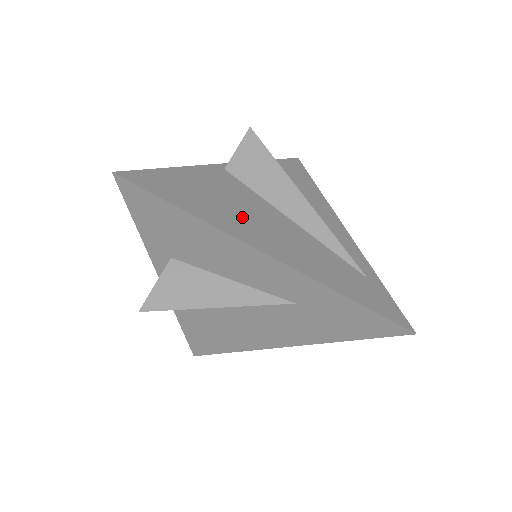
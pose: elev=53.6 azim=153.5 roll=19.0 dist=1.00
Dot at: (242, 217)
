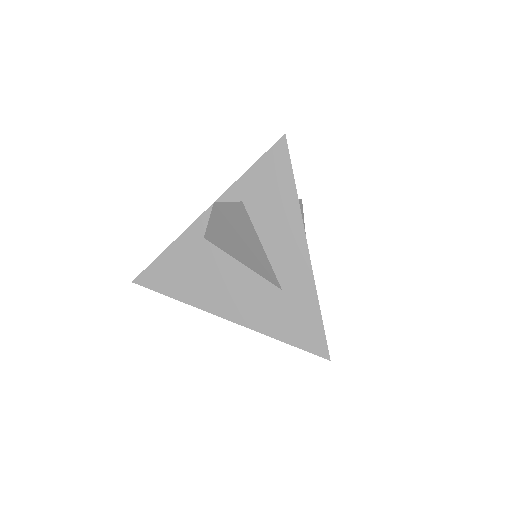
Dot at: occluded
